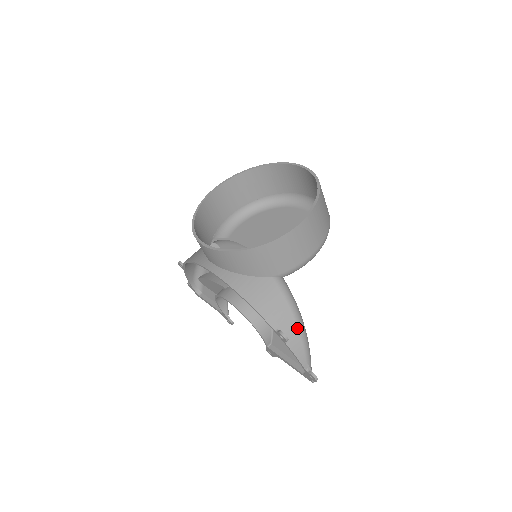
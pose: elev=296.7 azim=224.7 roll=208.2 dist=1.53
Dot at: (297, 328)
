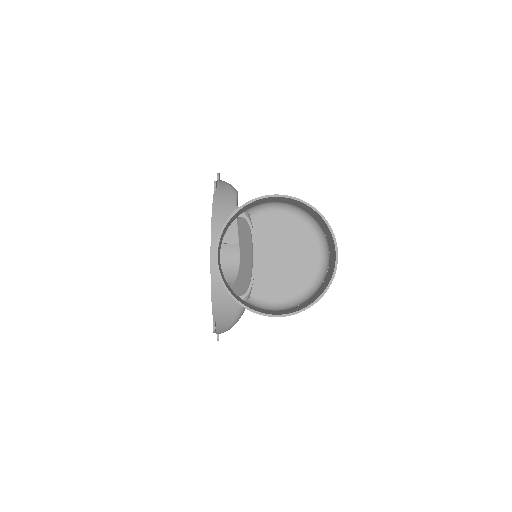
Dot at: (228, 327)
